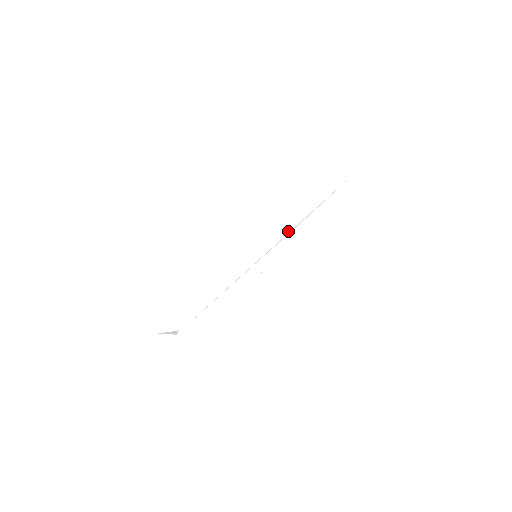
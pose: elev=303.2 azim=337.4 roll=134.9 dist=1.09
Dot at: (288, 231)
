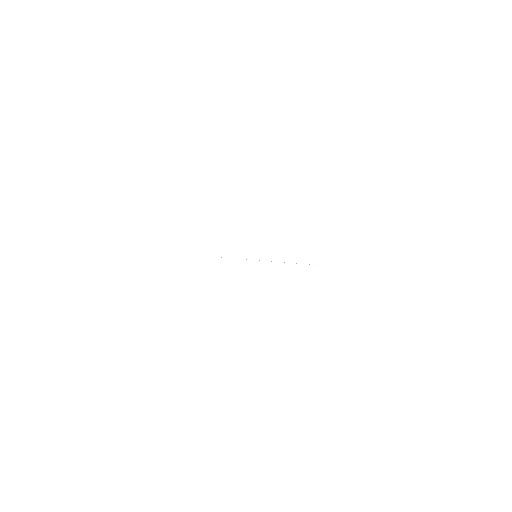
Dot at: occluded
